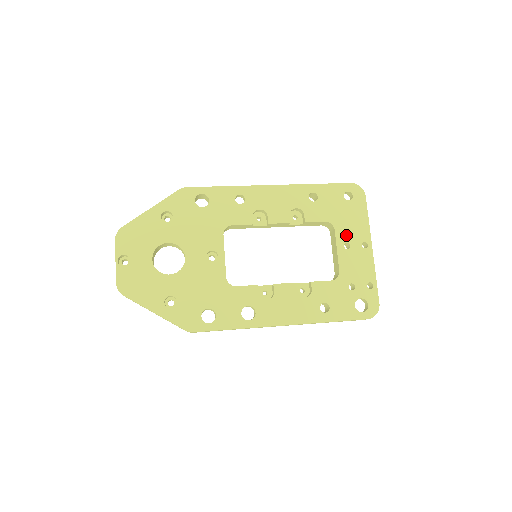
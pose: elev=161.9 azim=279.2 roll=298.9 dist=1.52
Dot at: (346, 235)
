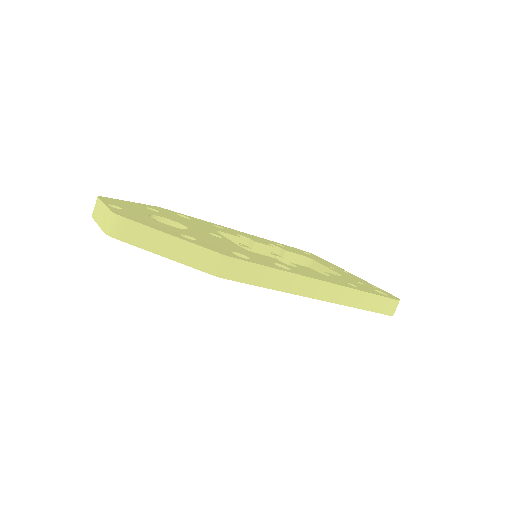
Dot at: (325, 264)
